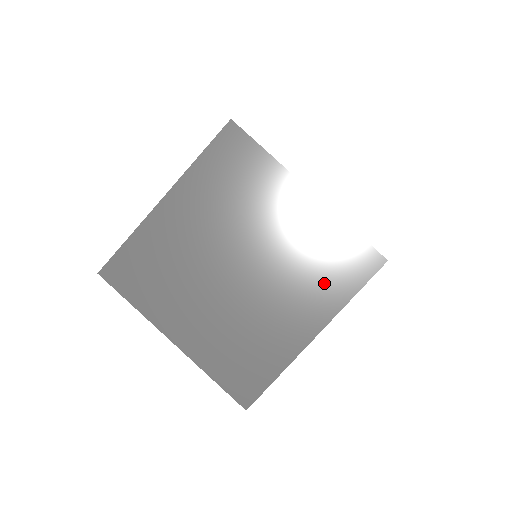
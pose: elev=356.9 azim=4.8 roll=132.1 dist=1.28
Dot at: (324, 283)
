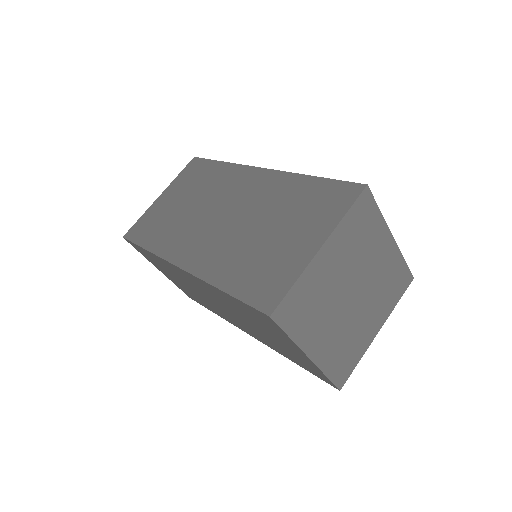
Dot at: (388, 297)
